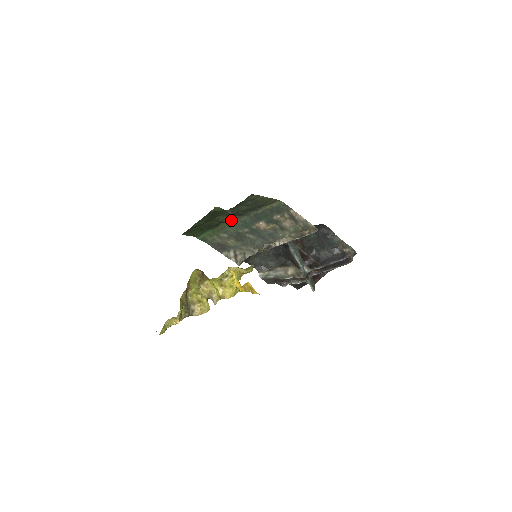
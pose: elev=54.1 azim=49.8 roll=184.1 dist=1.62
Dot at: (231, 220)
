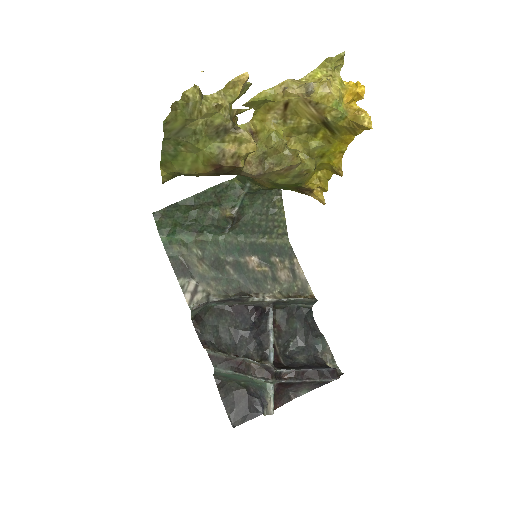
Dot at: (233, 217)
